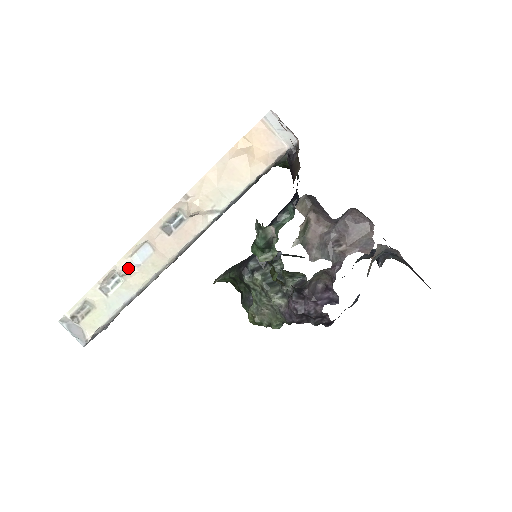
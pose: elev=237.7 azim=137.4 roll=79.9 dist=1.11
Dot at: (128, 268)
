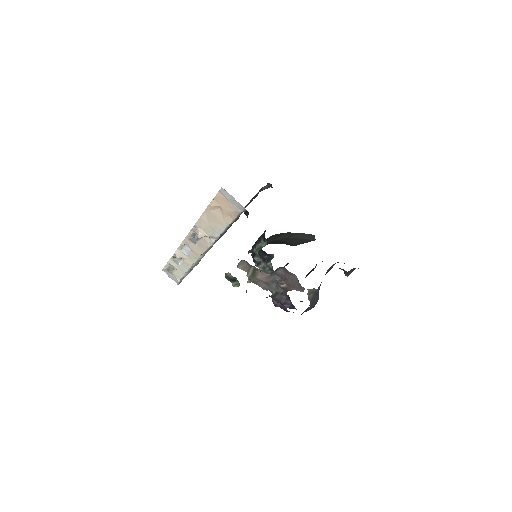
Dot at: (182, 255)
